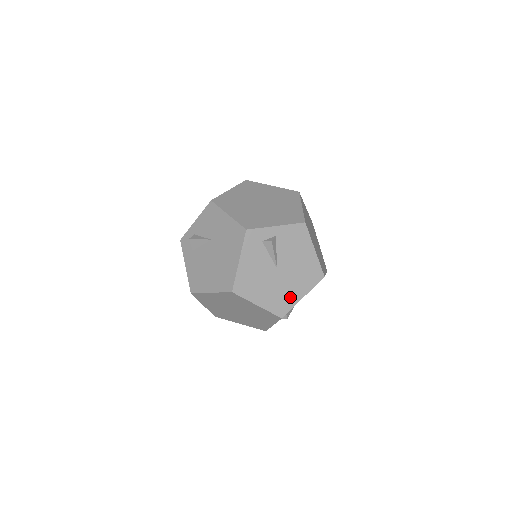
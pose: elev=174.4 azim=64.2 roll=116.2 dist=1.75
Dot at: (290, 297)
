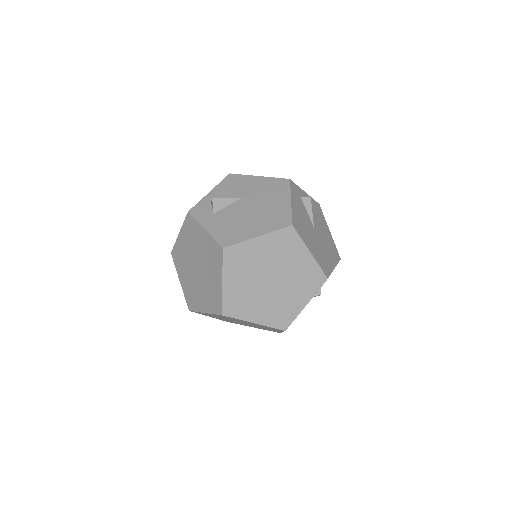
Dot at: (327, 261)
